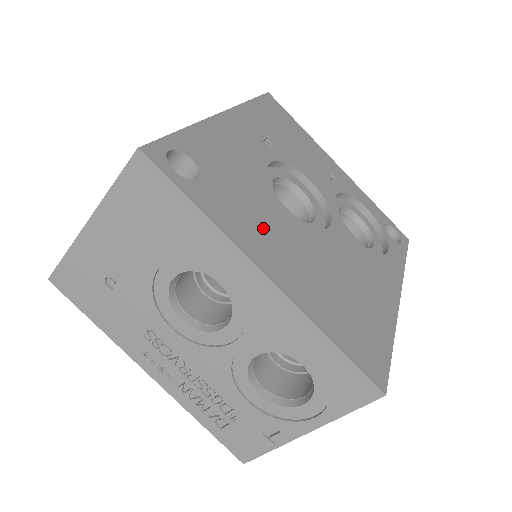
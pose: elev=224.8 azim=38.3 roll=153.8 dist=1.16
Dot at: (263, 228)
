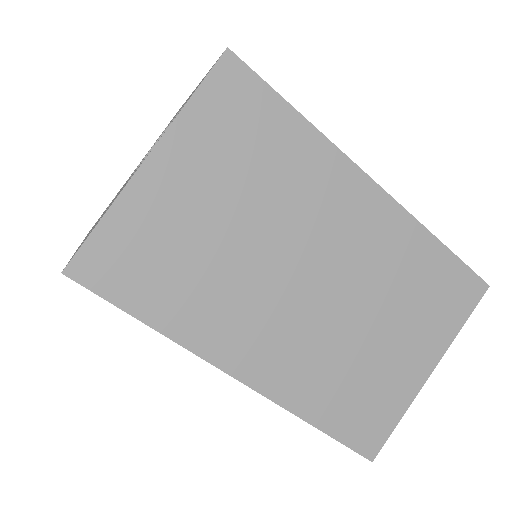
Dot at: occluded
